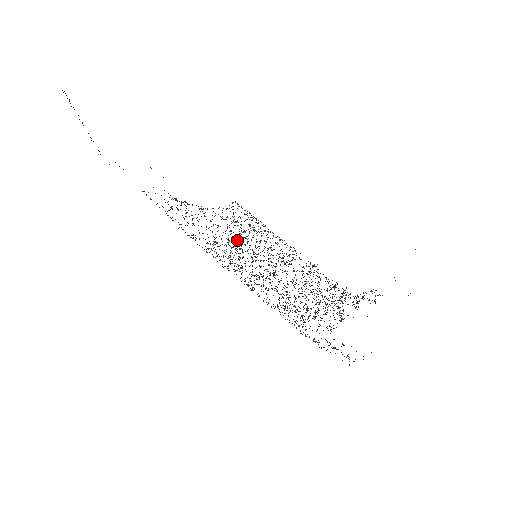
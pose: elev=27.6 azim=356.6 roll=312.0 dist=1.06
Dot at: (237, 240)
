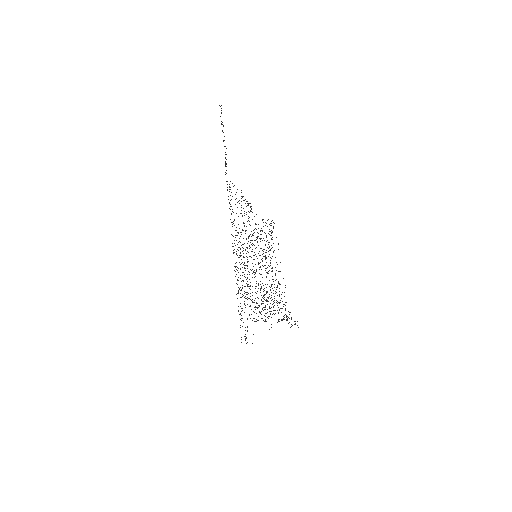
Dot at: (252, 240)
